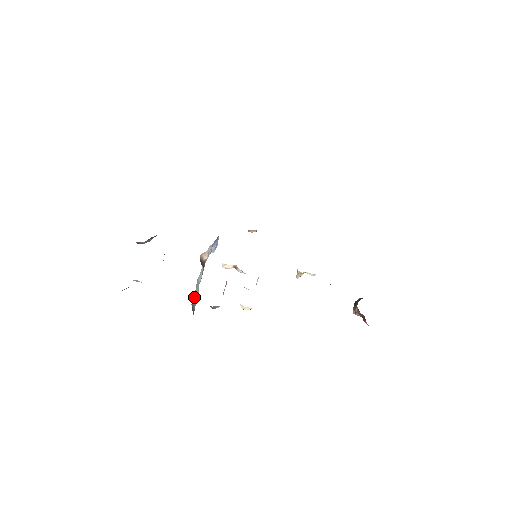
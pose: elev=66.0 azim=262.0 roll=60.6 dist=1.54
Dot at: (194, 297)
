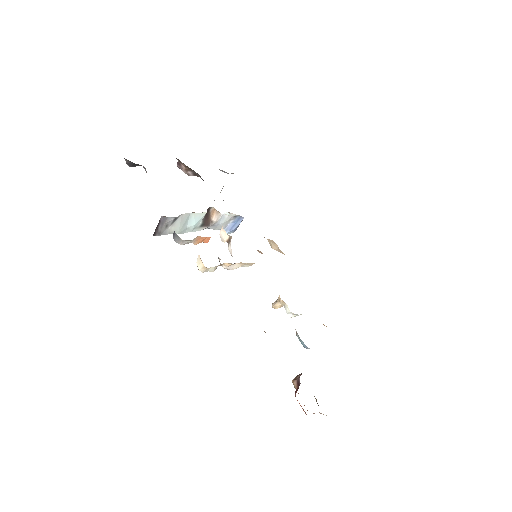
Dot at: (171, 219)
